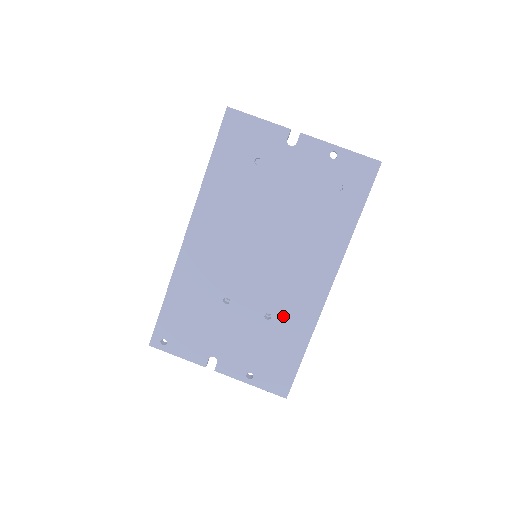
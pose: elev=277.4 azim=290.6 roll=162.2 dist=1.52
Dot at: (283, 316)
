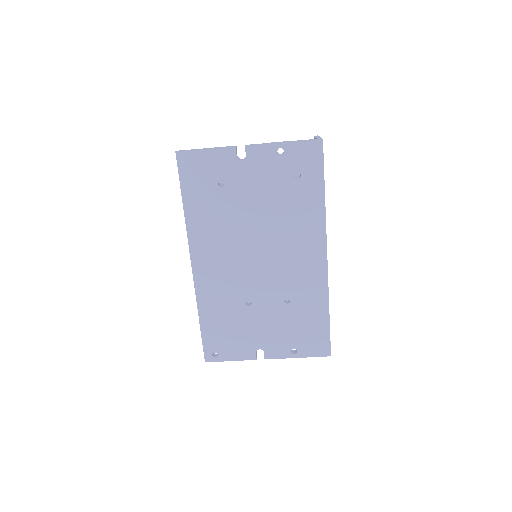
Dot at: (299, 296)
